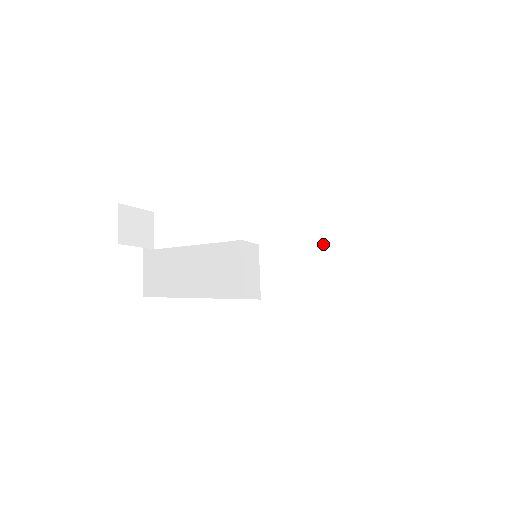
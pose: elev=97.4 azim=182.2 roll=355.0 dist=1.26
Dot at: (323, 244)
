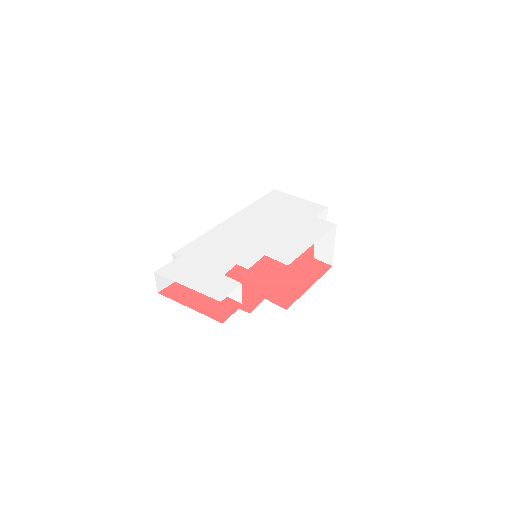
Dot at: occluded
